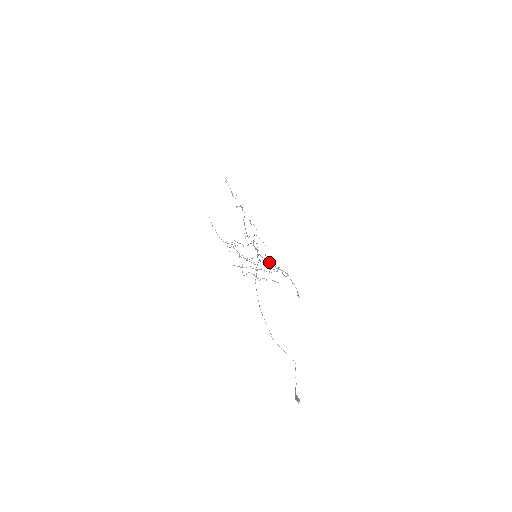
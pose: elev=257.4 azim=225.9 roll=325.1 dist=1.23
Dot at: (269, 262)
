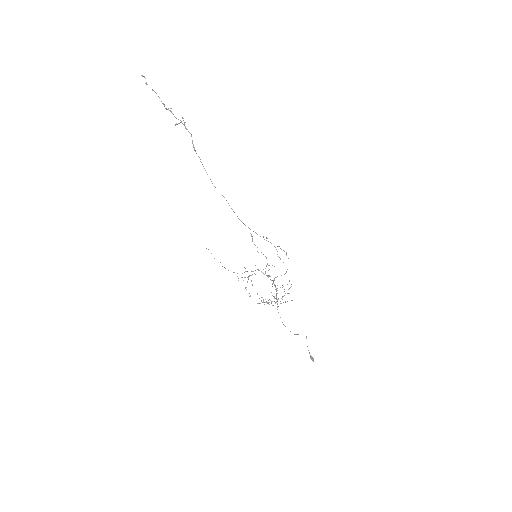
Dot at: (257, 234)
